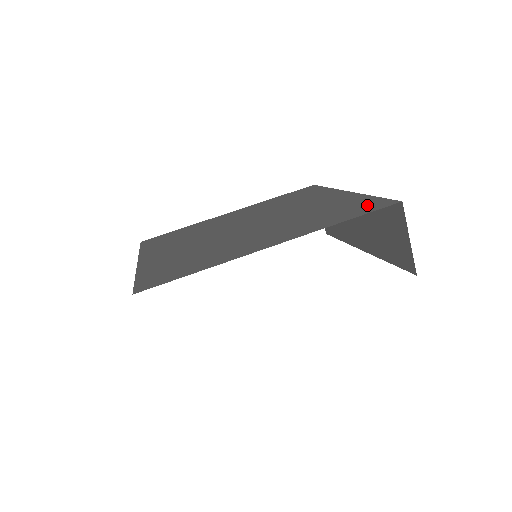
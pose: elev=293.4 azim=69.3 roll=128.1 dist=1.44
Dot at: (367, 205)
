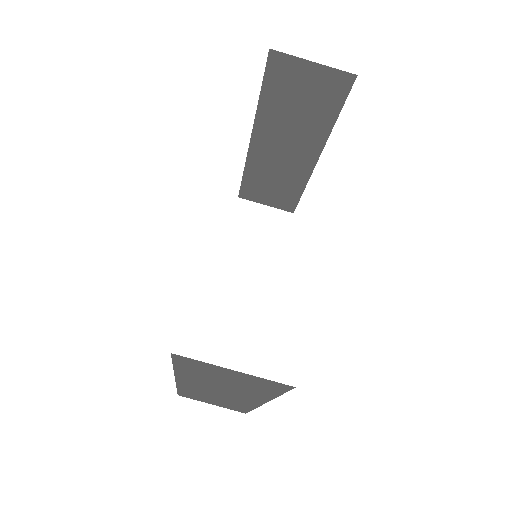
Dot at: occluded
